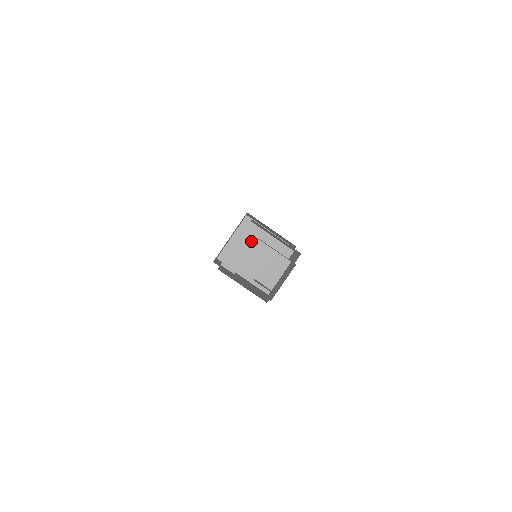
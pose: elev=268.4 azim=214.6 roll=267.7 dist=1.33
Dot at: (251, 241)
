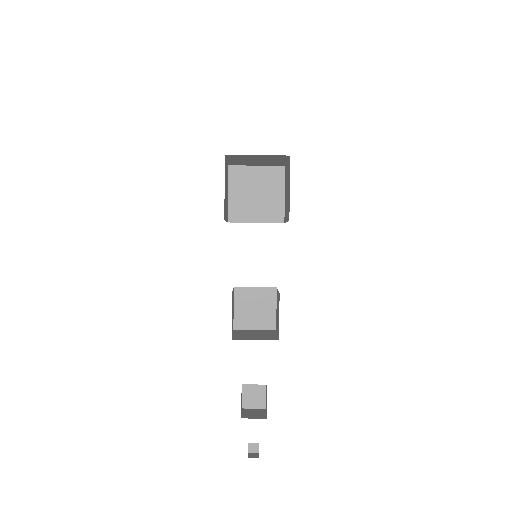
Dot at: occluded
